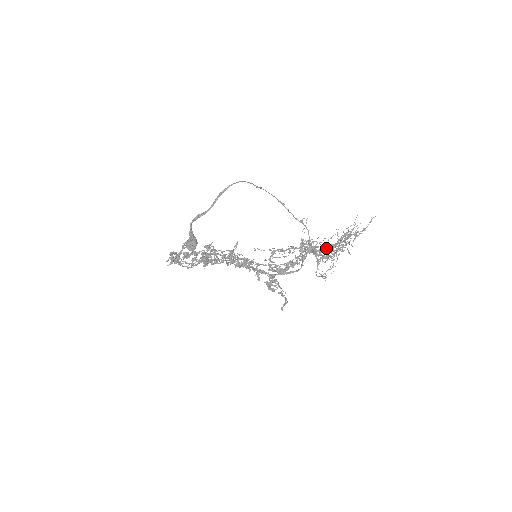
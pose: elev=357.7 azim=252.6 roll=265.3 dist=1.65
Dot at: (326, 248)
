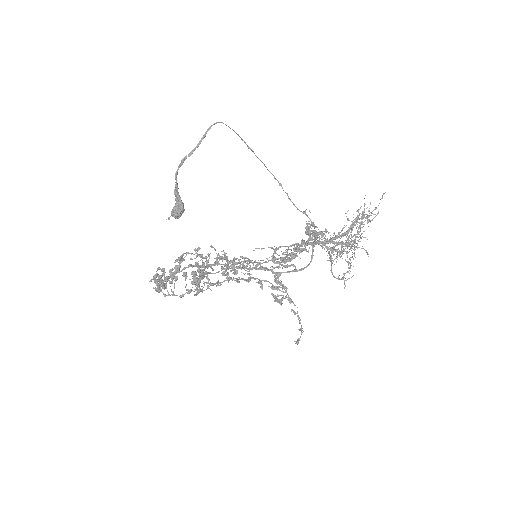
Dot at: (337, 236)
